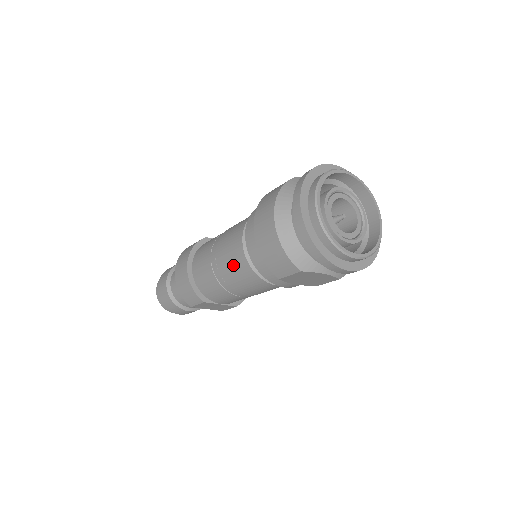
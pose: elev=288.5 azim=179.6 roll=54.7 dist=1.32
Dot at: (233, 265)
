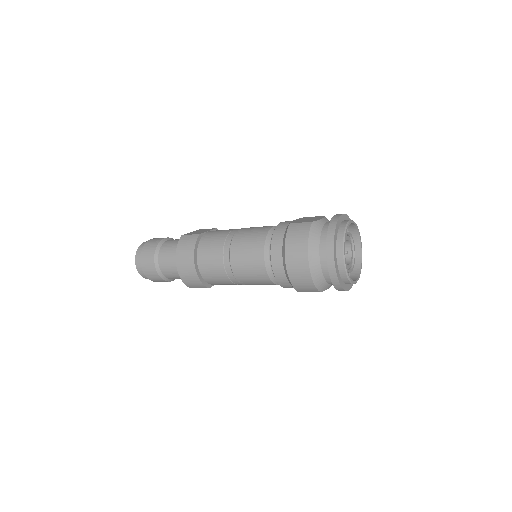
Dot at: (252, 276)
